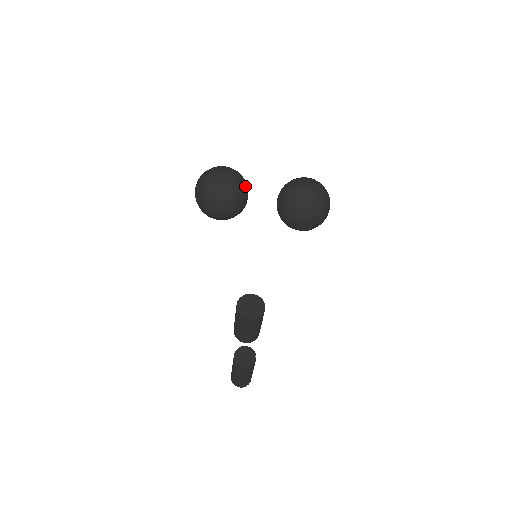
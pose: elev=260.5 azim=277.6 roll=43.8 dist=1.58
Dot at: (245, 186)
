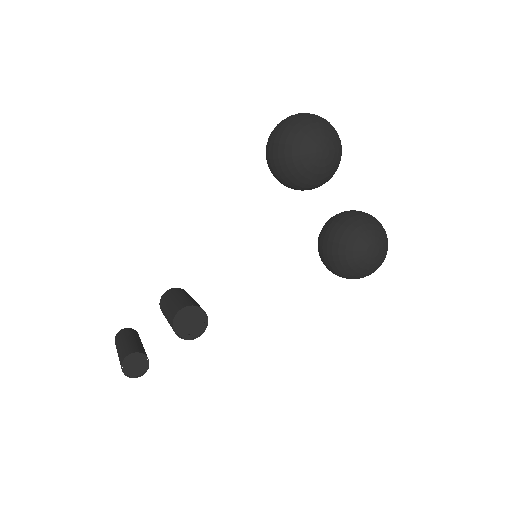
Dot at: (329, 179)
